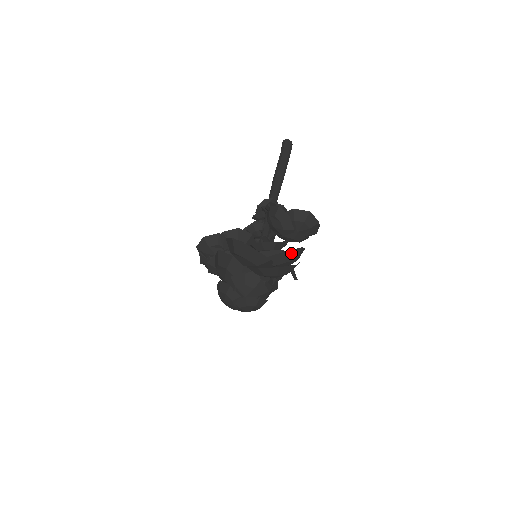
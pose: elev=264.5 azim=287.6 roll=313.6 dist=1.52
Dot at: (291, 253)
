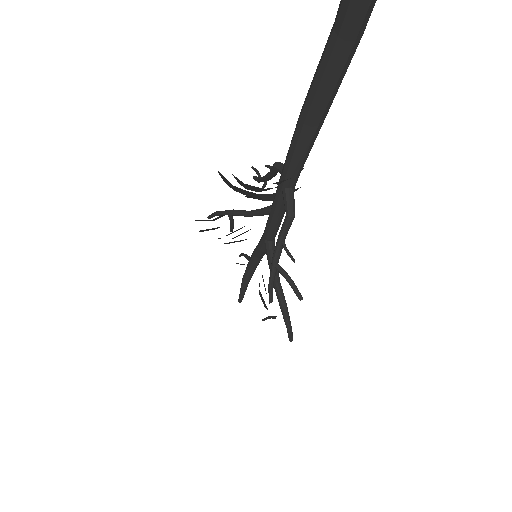
Dot at: occluded
